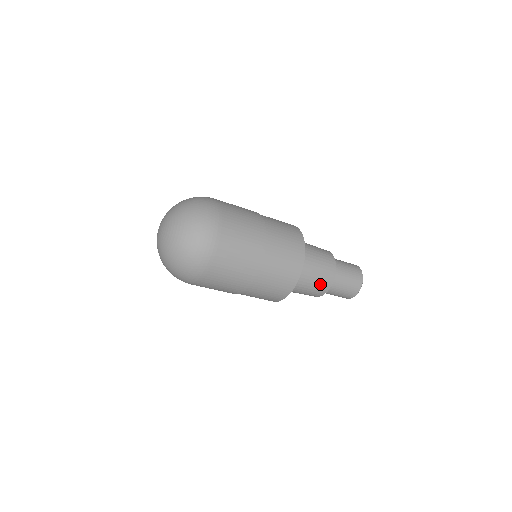
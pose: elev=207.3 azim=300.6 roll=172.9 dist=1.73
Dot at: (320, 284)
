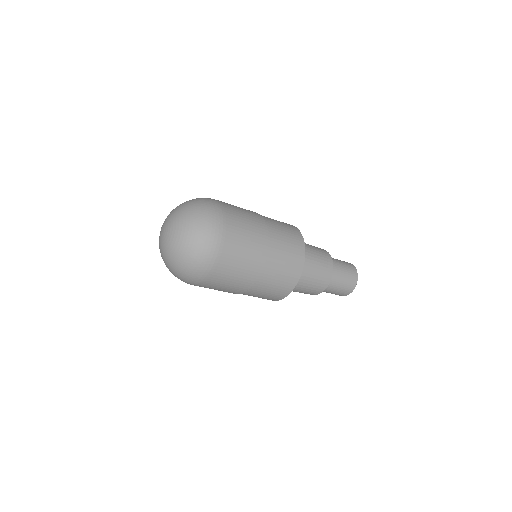
Dot at: (315, 287)
